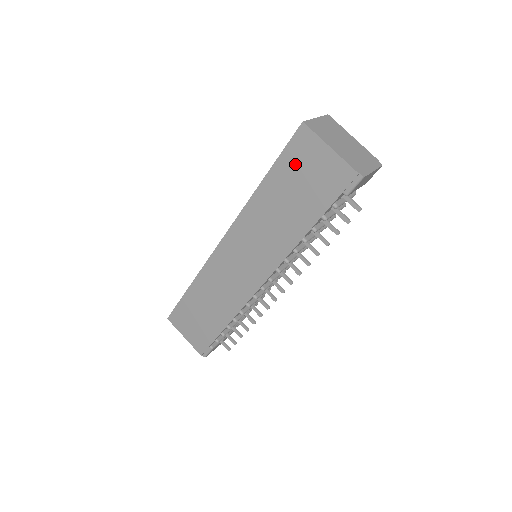
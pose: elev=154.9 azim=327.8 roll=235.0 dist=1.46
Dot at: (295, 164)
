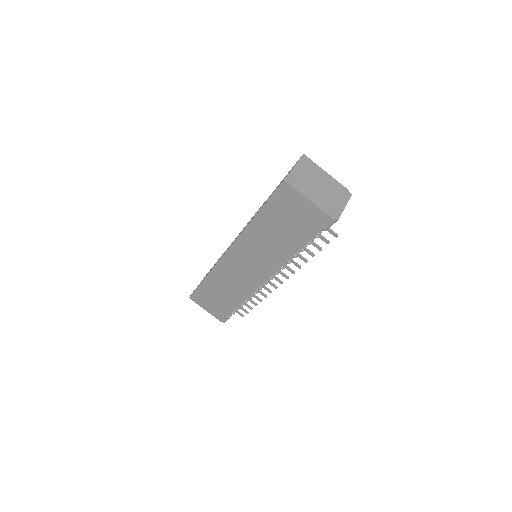
Dot at: (281, 208)
